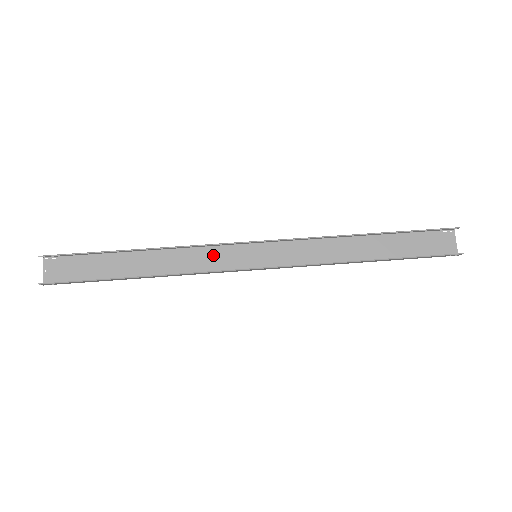
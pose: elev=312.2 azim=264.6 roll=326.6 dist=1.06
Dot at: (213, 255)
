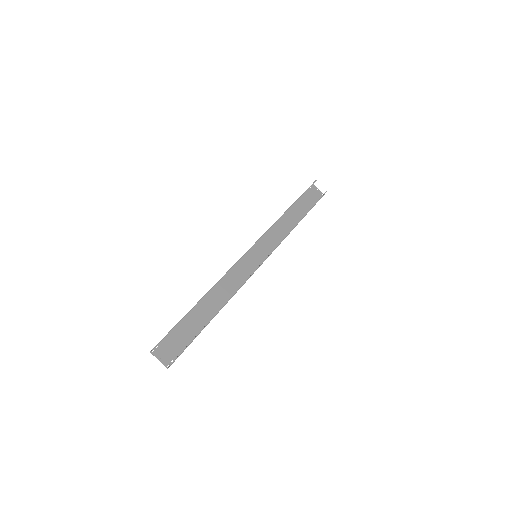
Dot at: (237, 272)
